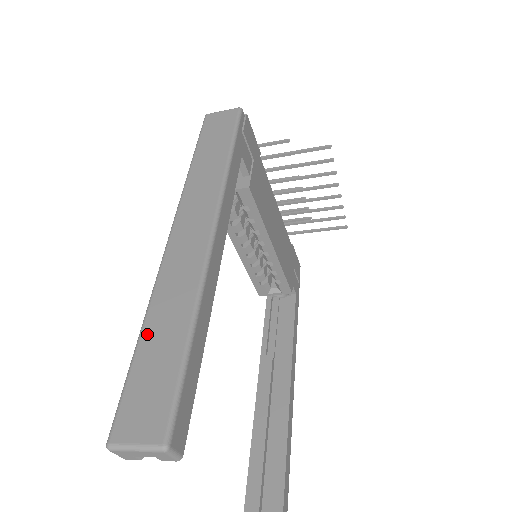
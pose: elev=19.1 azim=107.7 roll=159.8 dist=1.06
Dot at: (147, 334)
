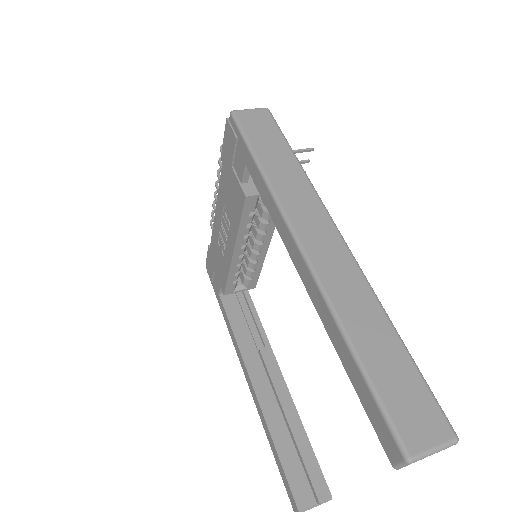
Dot at: (362, 348)
